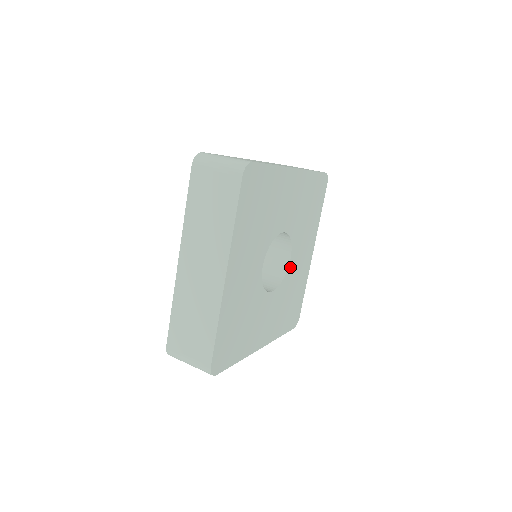
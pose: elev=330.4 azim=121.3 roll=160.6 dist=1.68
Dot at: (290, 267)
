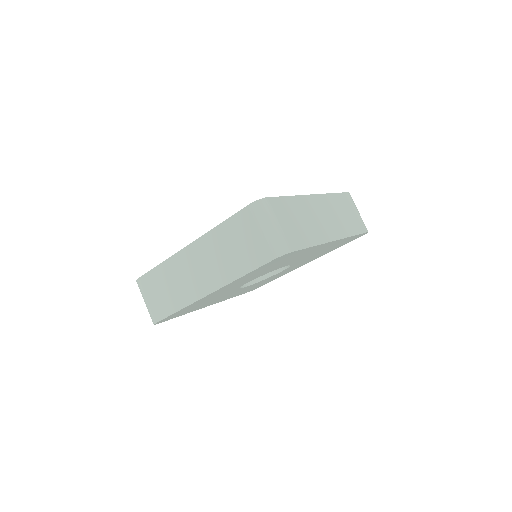
Dot at: (276, 274)
